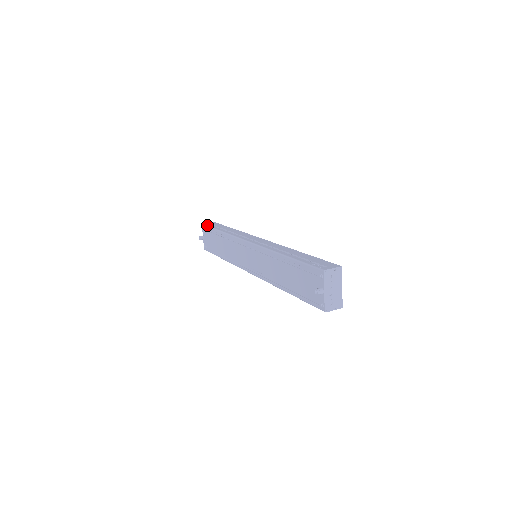
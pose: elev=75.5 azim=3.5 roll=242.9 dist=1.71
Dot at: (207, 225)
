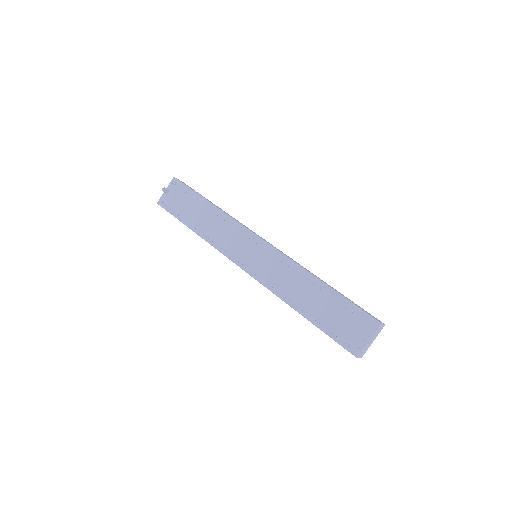
Dot at: occluded
